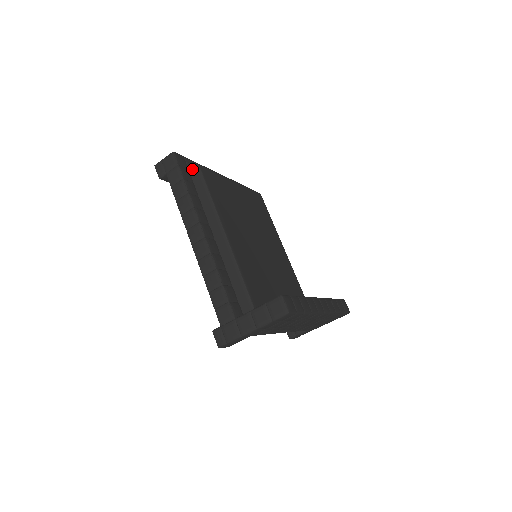
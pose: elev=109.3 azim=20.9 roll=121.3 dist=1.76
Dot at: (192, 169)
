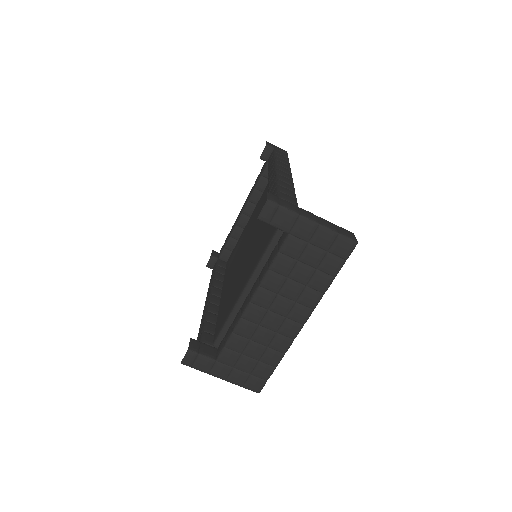
Dot at: occluded
